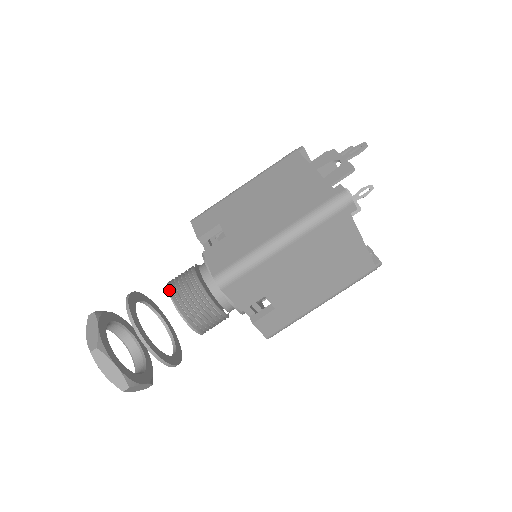
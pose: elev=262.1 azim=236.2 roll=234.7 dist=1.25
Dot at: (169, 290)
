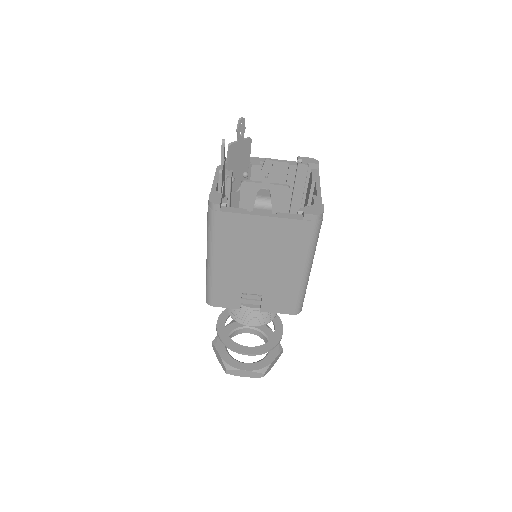
Dot at: (250, 326)
